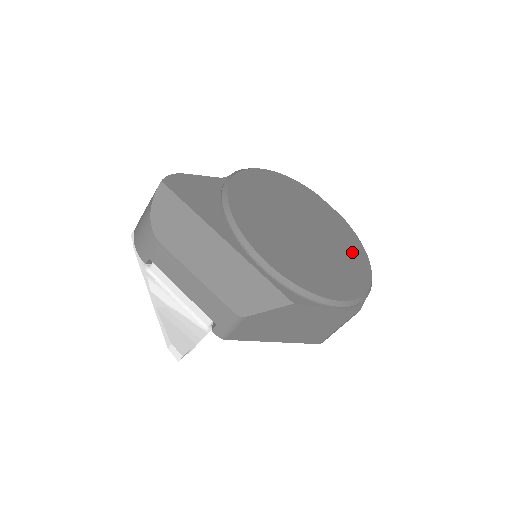
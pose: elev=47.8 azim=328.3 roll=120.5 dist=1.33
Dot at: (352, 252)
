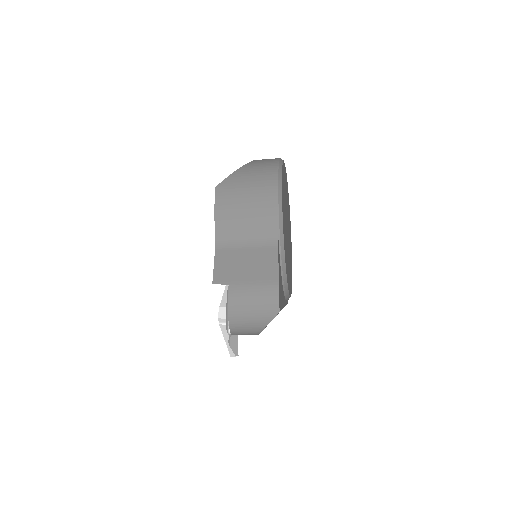
Dot at: occluded
